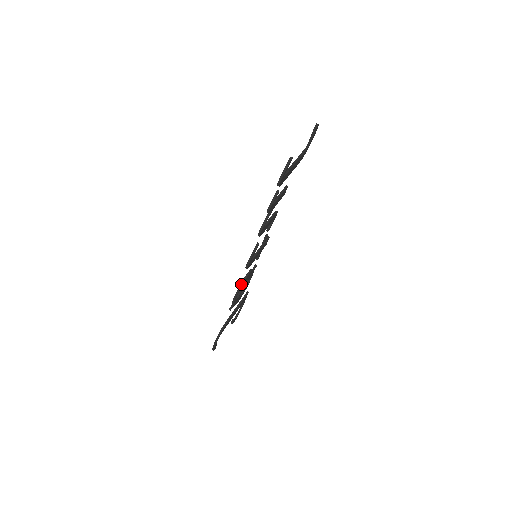
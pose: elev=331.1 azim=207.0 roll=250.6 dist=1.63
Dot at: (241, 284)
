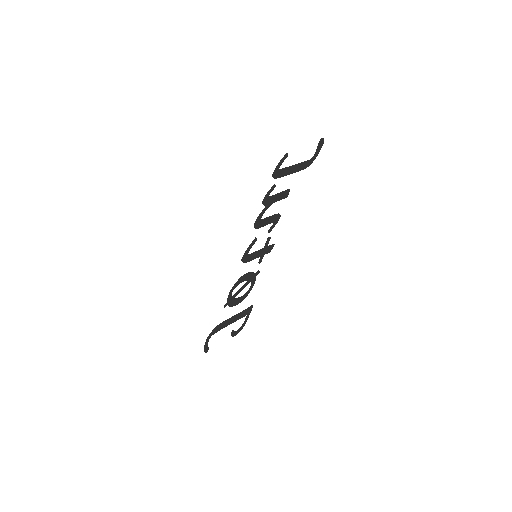
Dot at: (238, 281)
